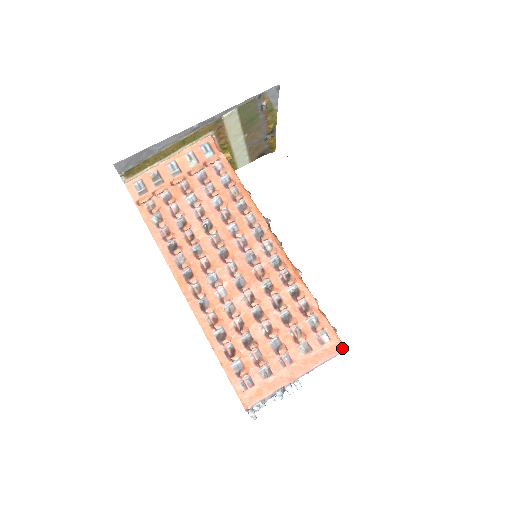
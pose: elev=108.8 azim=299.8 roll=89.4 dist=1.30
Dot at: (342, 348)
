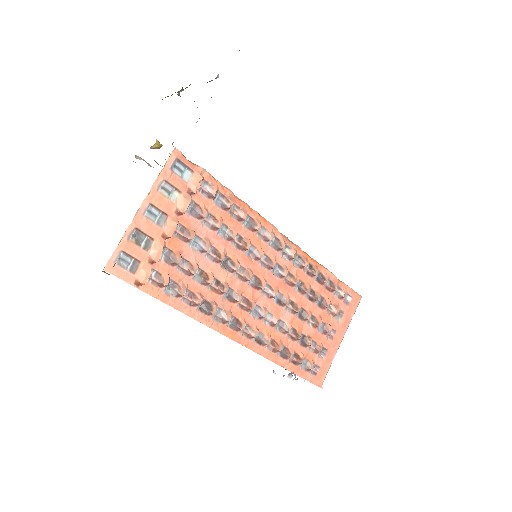
Dot at: (360, 298)
